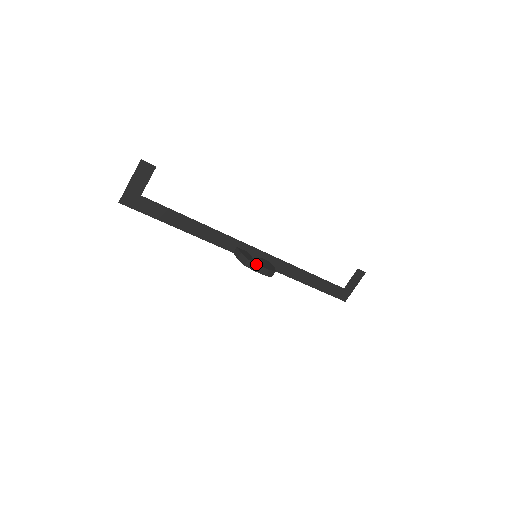
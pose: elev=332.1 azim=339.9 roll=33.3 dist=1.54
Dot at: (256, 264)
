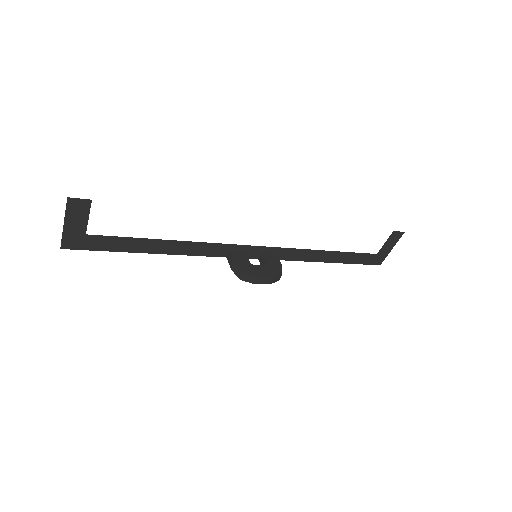
Dot at: (254, 277)
